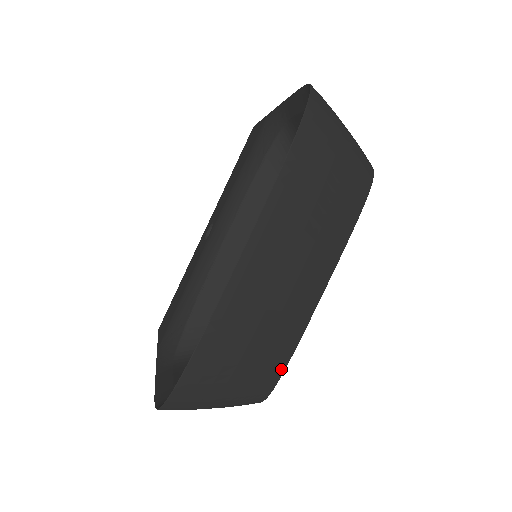
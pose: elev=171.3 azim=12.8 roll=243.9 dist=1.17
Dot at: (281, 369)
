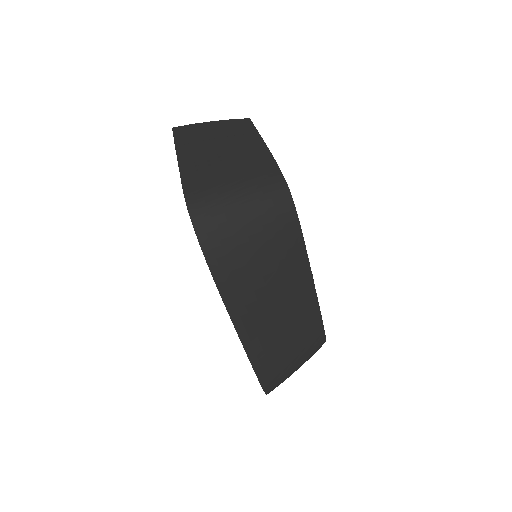
Dot at: (322, 333)
